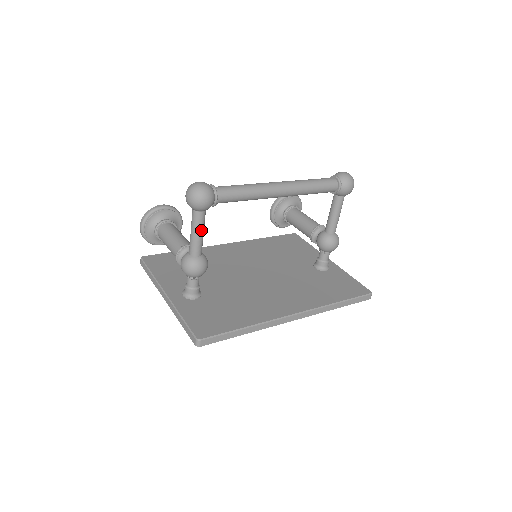
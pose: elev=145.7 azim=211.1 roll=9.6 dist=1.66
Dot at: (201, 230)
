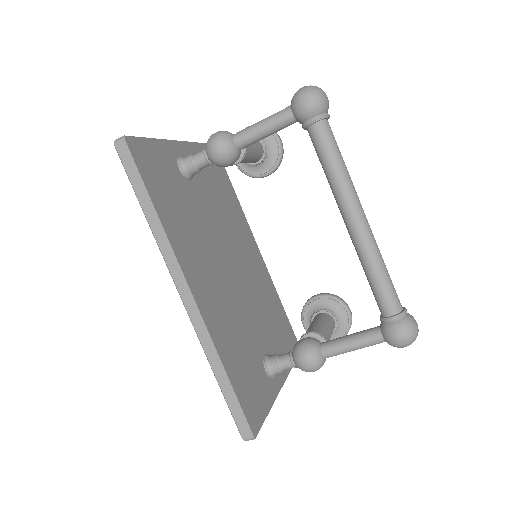
Dot at: (269, 126)
